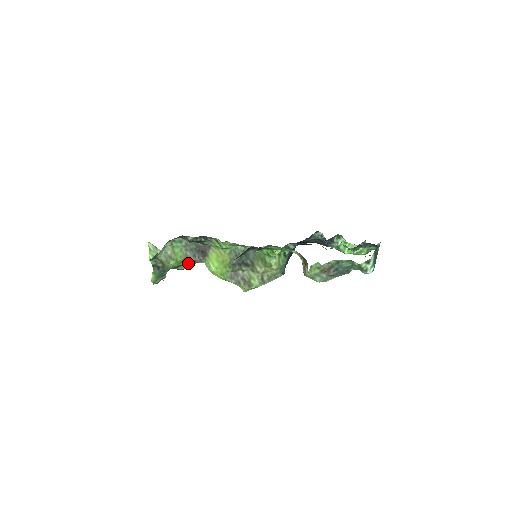
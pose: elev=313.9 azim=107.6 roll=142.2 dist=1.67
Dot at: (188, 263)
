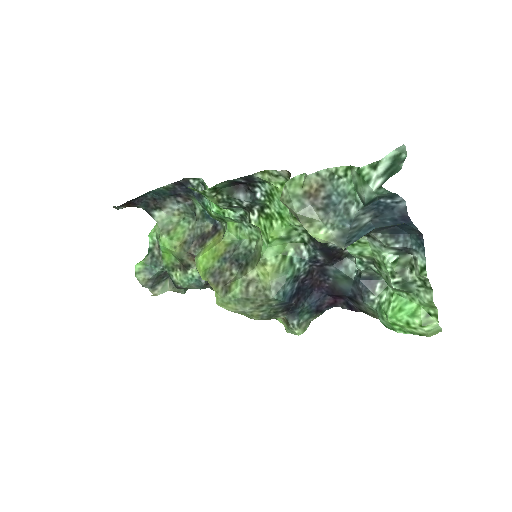
Dot at: (182, 251)
